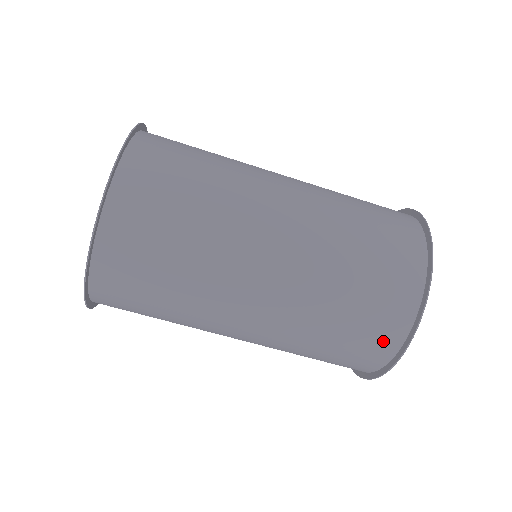
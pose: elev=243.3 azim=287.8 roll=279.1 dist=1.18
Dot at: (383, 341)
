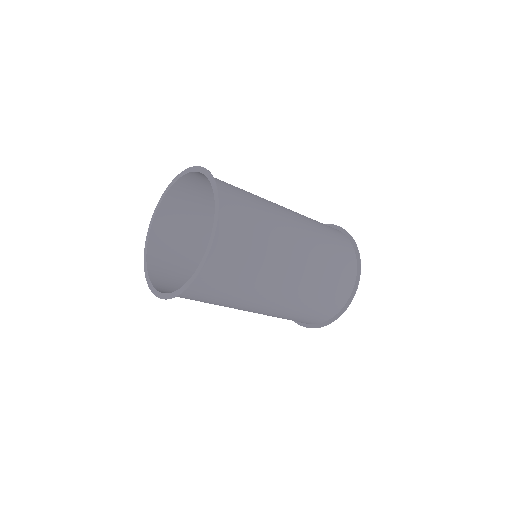
Dot at: (328, 313)
